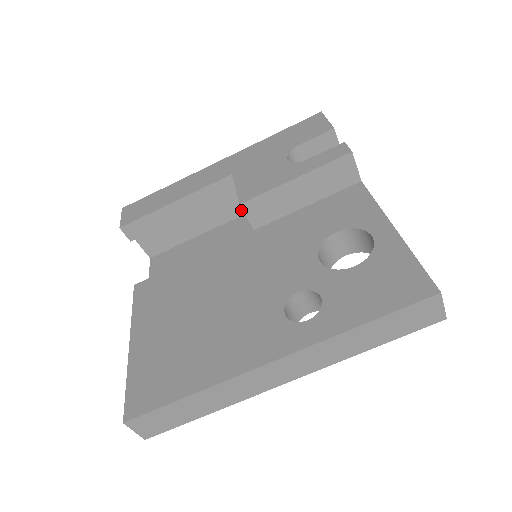
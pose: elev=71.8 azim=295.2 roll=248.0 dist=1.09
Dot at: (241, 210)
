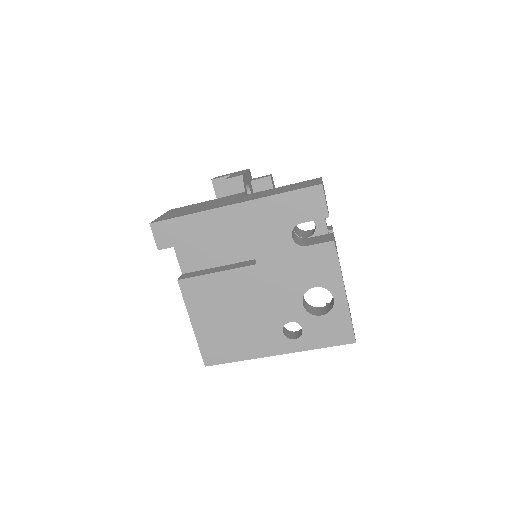
Dot at: occluded
